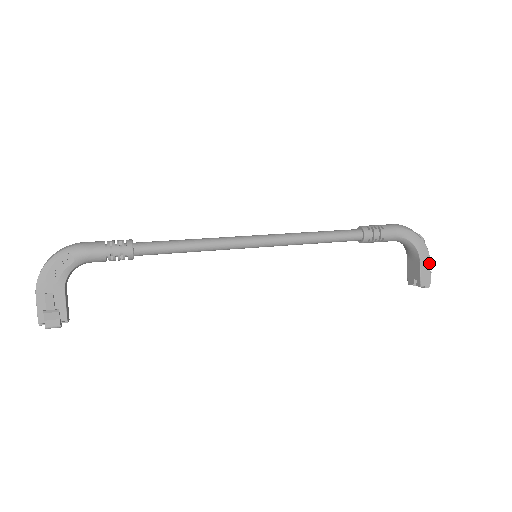
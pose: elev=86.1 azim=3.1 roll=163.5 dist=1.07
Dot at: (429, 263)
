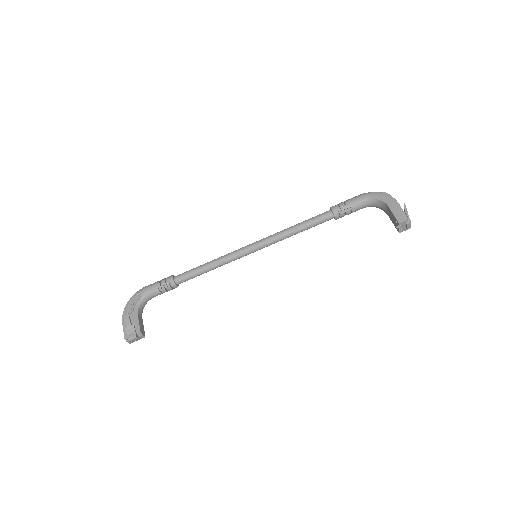
Dot at: (398, 205)
